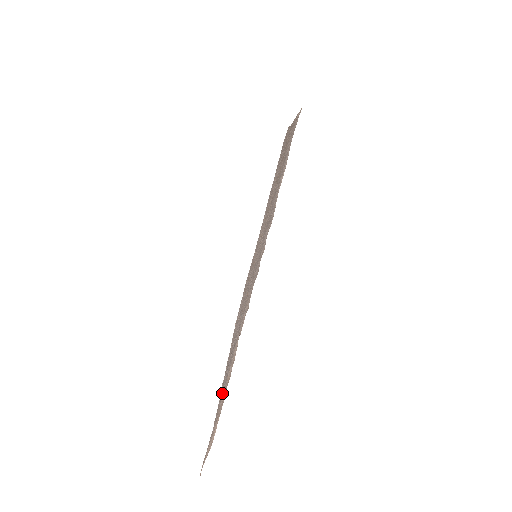
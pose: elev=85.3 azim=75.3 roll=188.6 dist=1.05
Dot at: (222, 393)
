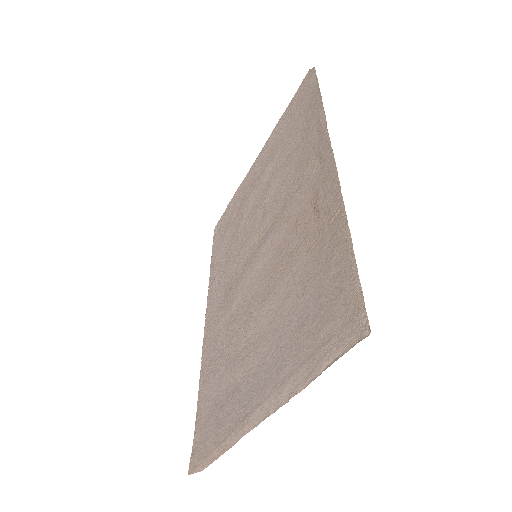
Dot at: (209, 400)
